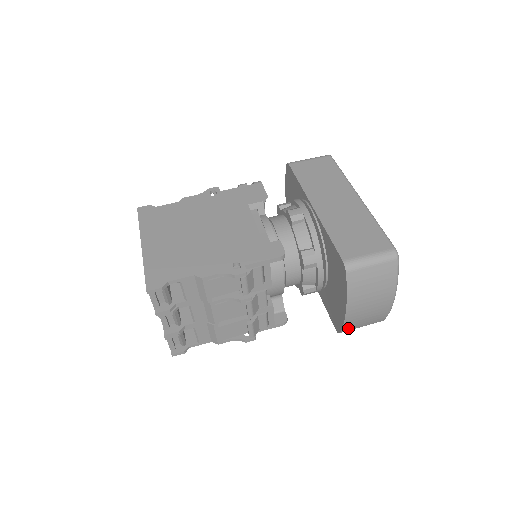
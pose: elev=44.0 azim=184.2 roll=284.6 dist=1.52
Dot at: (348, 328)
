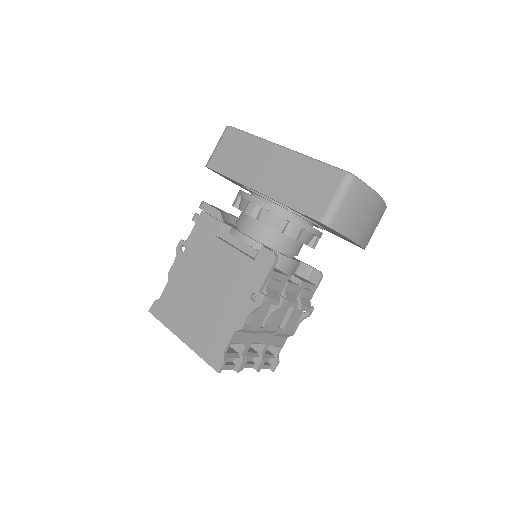
Dot at: (367, 242)
